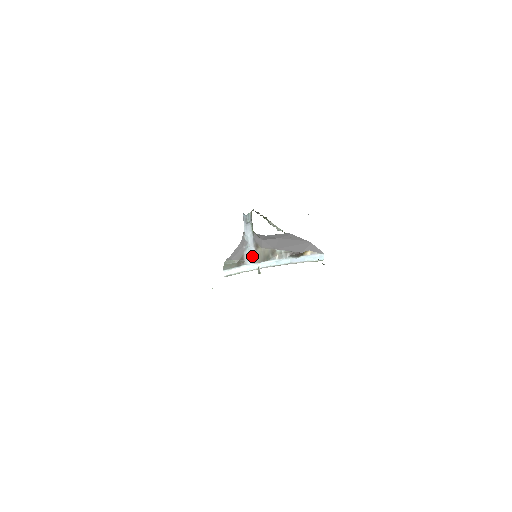
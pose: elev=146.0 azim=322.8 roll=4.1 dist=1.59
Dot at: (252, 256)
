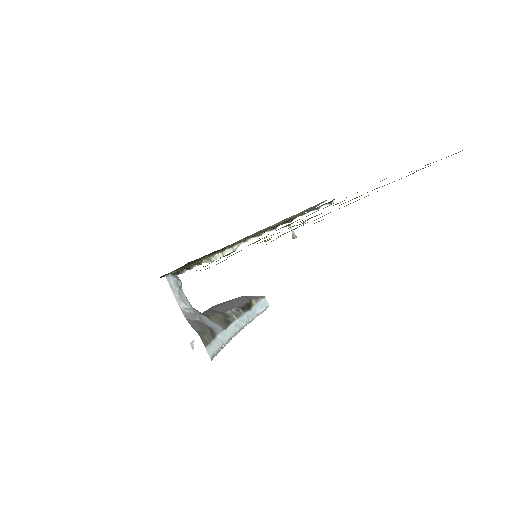
Dot at: (213, 325)
